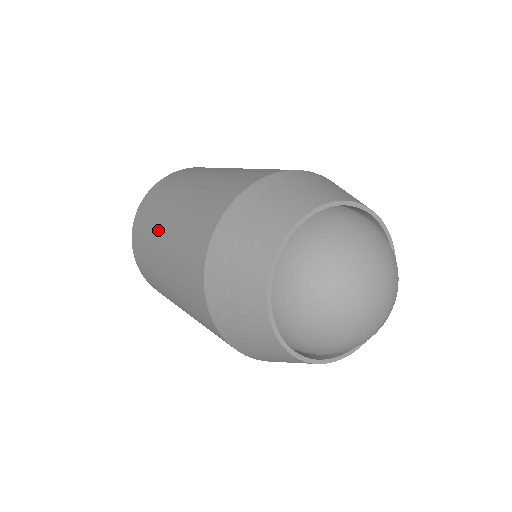
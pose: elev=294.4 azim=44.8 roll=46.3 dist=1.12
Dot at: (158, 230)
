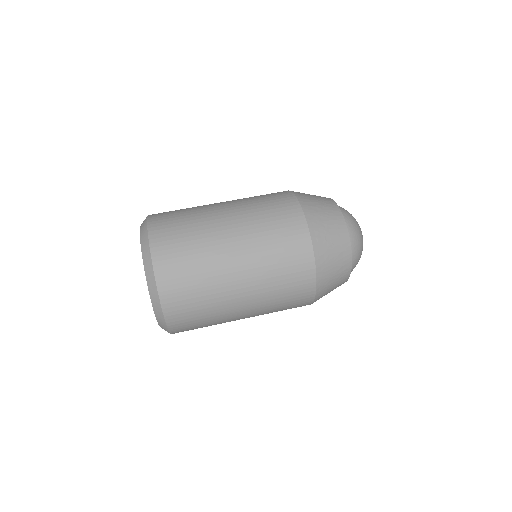
Dot at: (215, 222)
